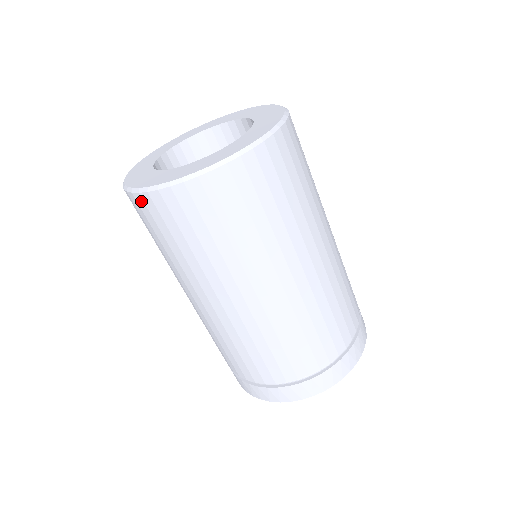
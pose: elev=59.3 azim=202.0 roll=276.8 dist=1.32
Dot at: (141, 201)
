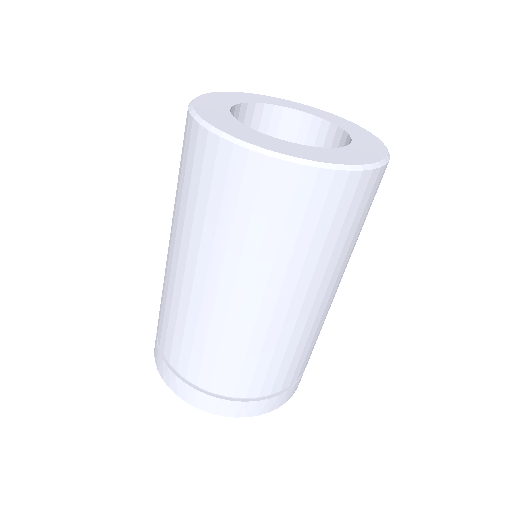
Dot at: (187, 121)
